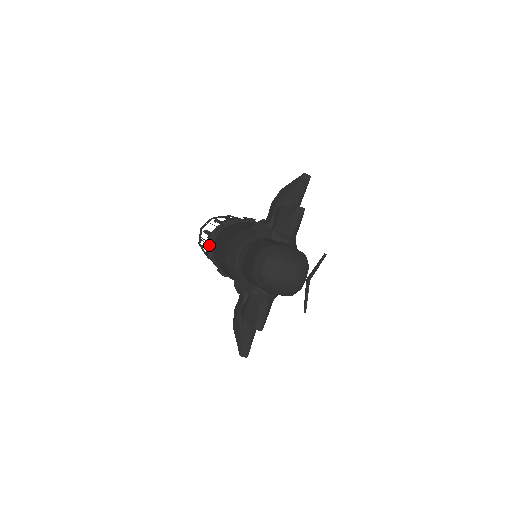
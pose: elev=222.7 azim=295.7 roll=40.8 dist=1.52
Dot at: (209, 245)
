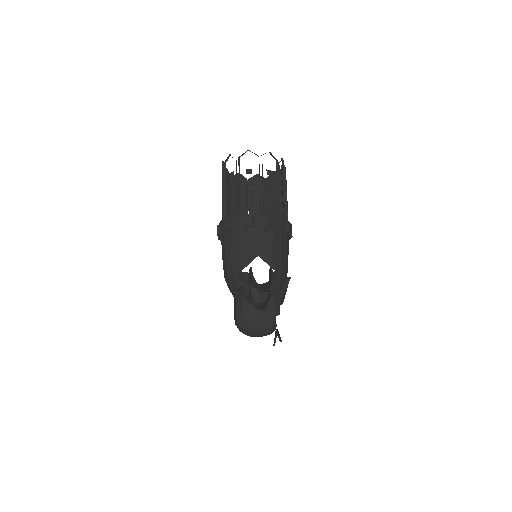
Dot at: occluded
